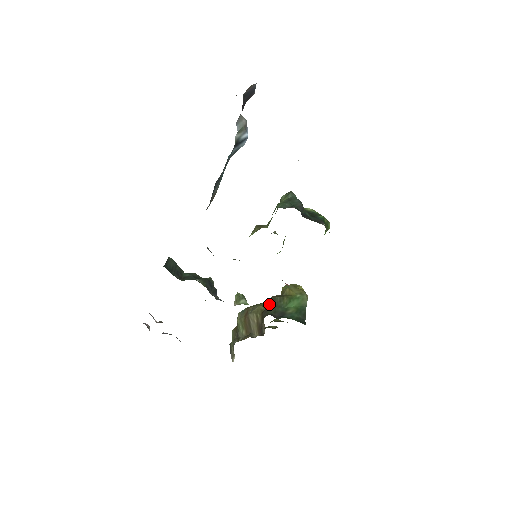
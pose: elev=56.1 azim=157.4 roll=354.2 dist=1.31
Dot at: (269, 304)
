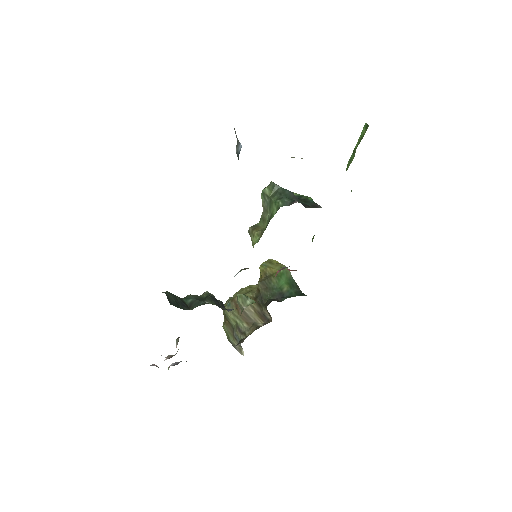
Dot at: (259, 290)
